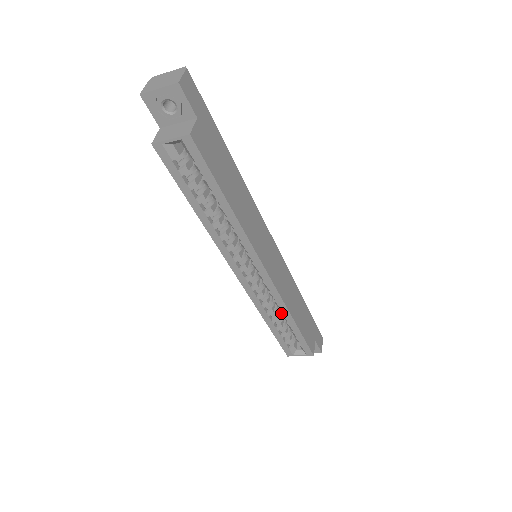
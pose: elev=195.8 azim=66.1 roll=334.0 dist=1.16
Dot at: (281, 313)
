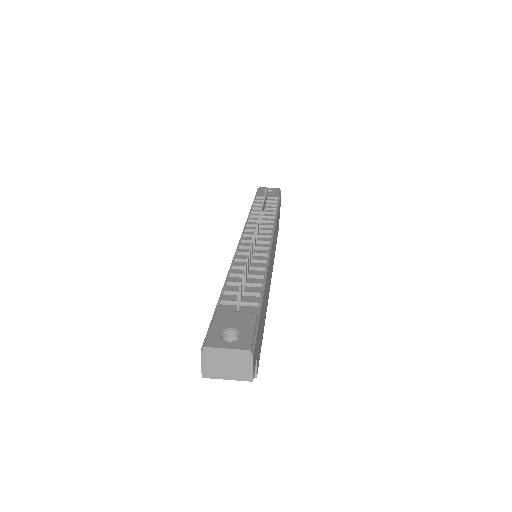
Dot at: occluded
